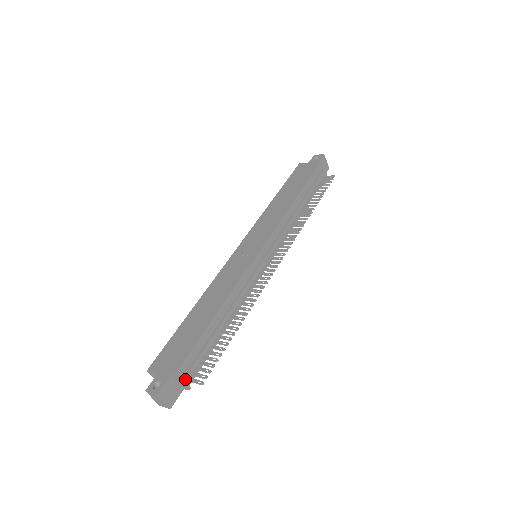
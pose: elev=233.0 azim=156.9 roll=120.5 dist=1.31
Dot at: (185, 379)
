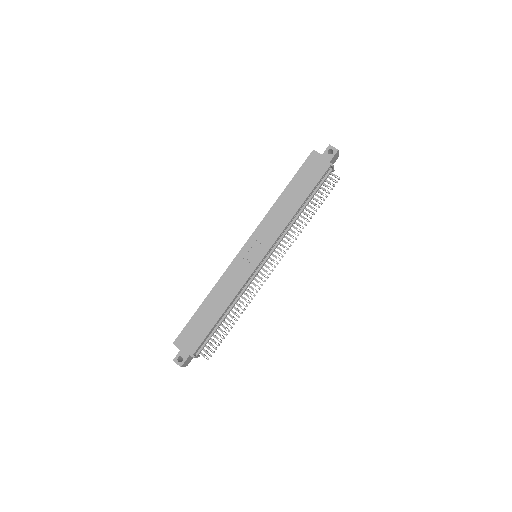
Dot at: (198, 355)
